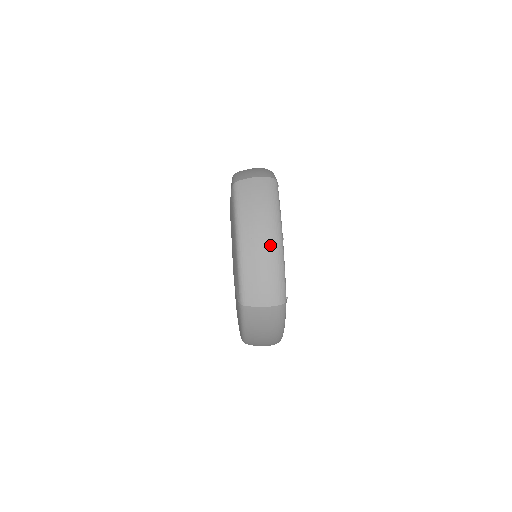
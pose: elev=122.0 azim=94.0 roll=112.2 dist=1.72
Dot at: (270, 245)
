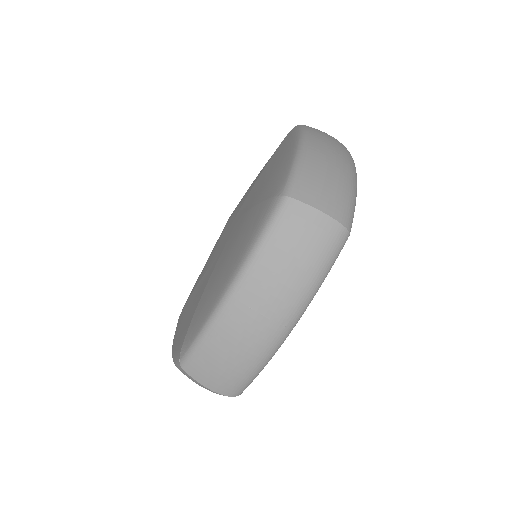
Dot at: (268, 332)
